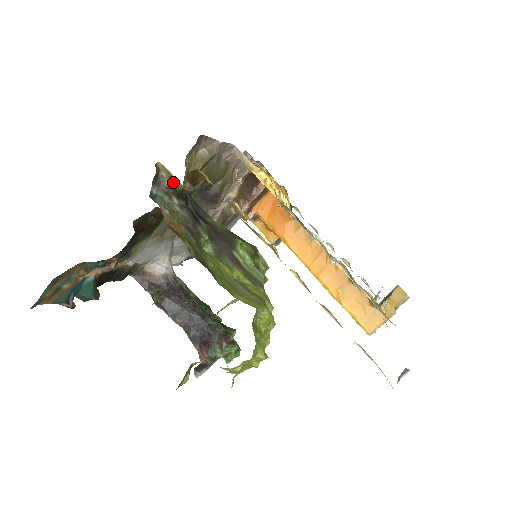
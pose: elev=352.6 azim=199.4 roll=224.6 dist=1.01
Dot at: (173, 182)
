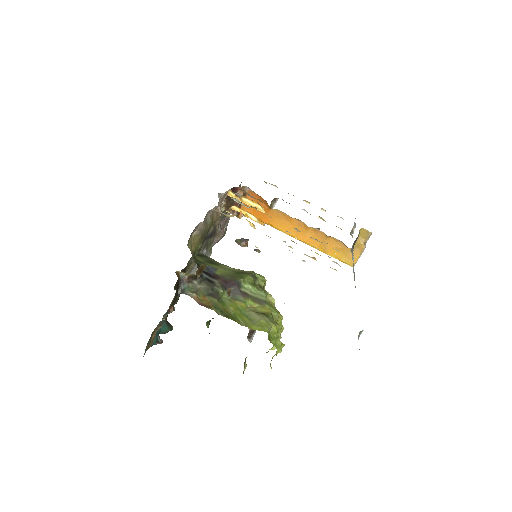
Dot at: (189, 275)
